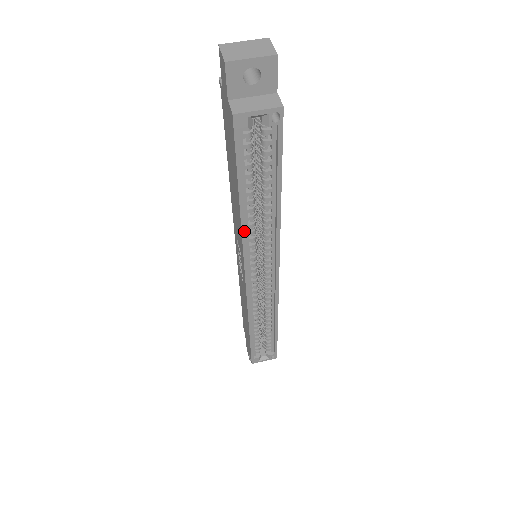
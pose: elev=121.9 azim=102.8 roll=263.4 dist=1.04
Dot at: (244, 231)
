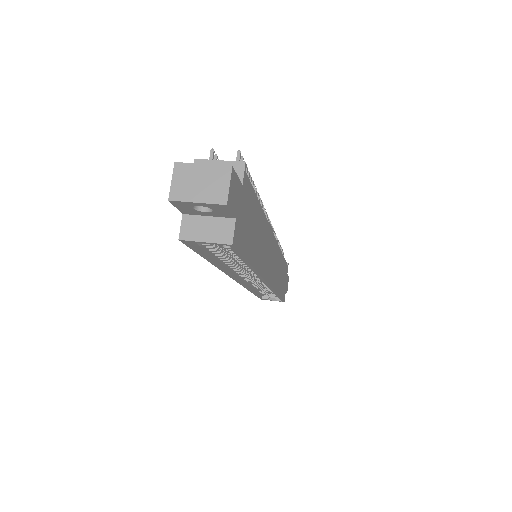
Dot at: (223, 270)
